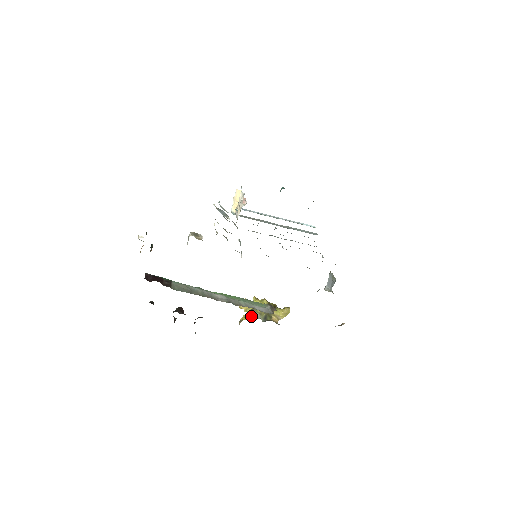
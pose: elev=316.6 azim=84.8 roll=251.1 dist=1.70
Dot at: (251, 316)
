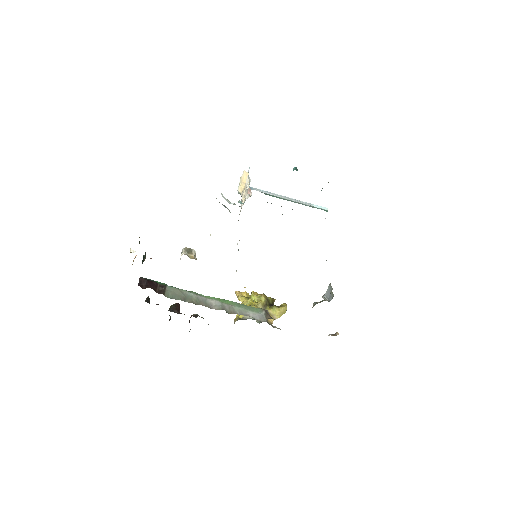
Dot at: occluded
